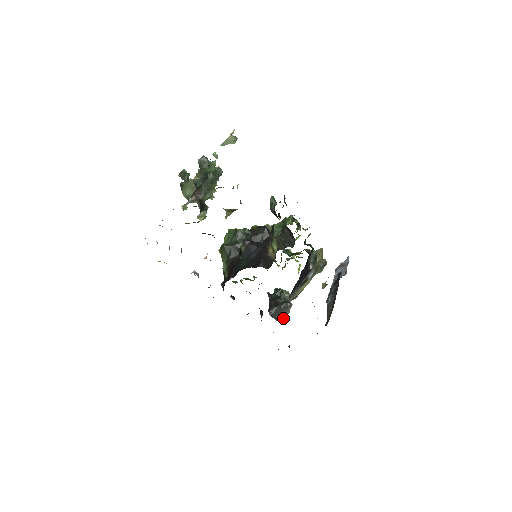
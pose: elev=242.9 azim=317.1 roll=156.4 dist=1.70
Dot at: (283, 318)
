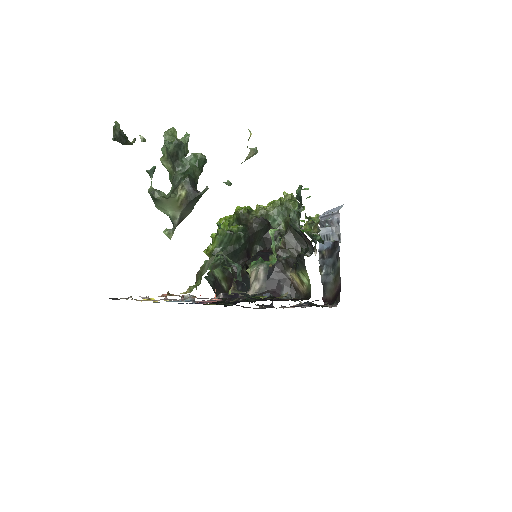
Dot at: occluded
